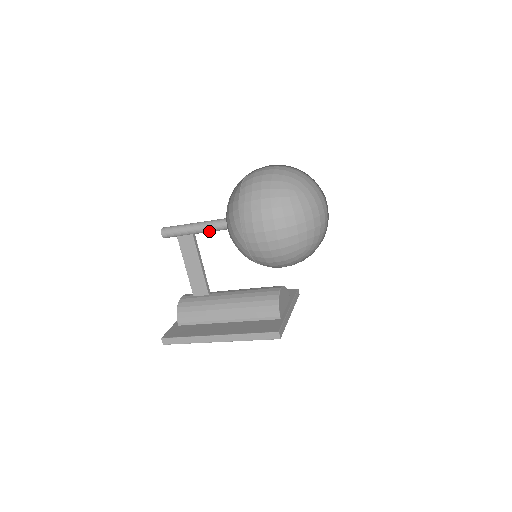
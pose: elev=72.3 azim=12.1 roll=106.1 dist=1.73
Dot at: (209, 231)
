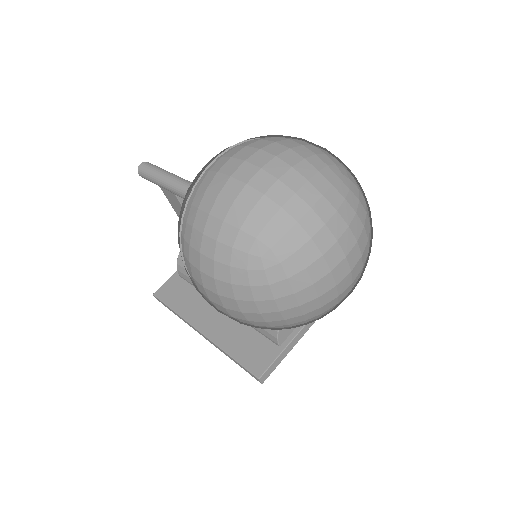
Dot at: occluded
